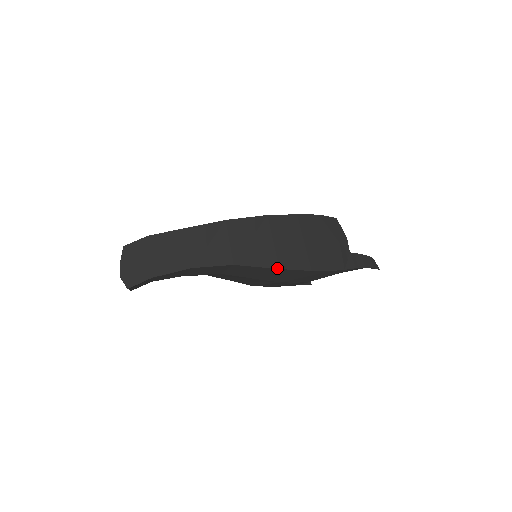
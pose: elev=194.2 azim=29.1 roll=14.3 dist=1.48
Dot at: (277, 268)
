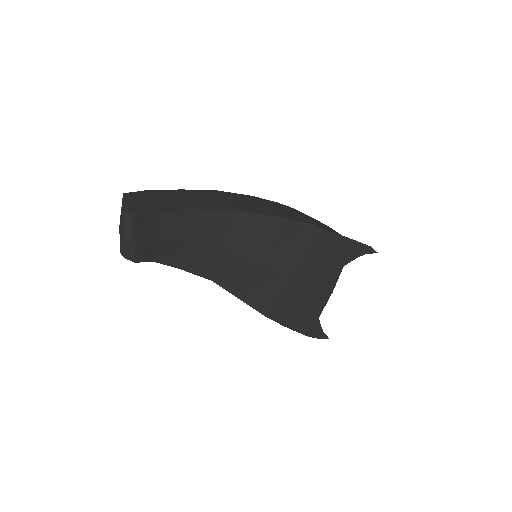
Dot at: (279, 217)
